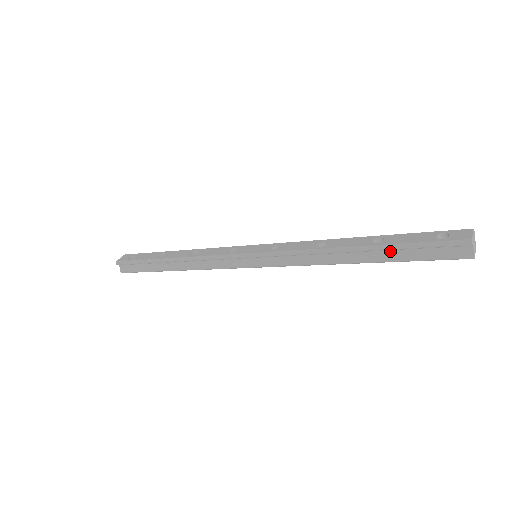
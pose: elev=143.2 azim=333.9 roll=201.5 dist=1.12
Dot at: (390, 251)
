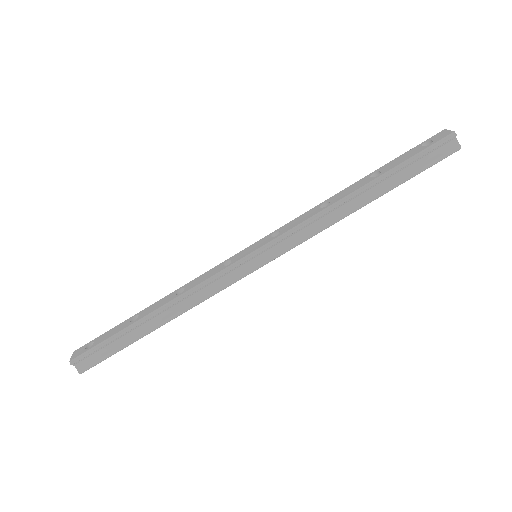
Dot at: (392, 177)
